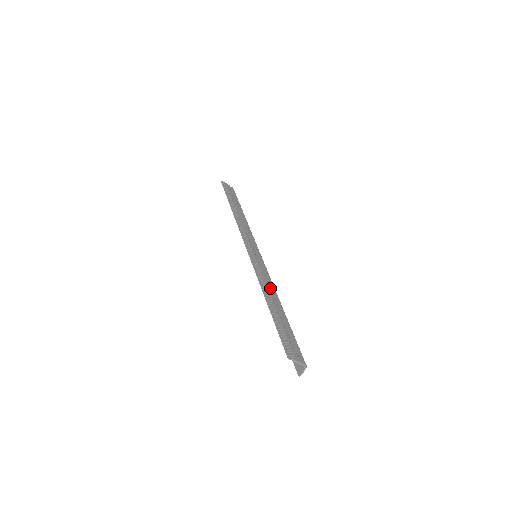
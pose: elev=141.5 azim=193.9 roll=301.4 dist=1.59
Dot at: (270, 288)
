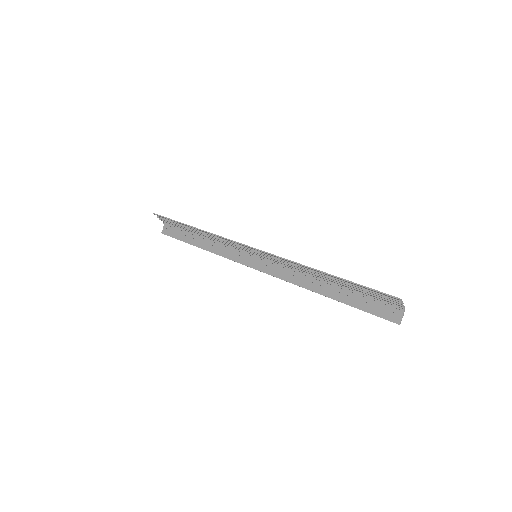
Dot at: occluded
